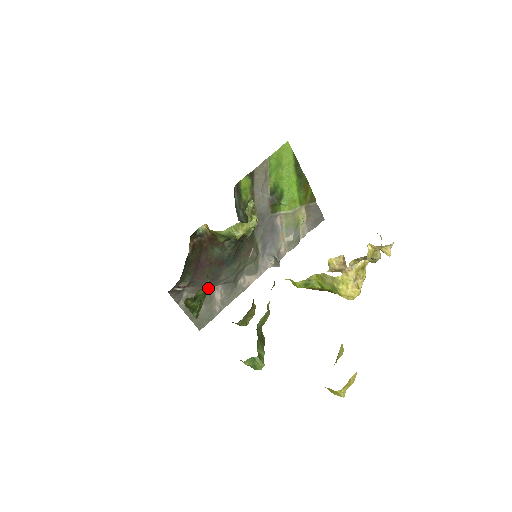
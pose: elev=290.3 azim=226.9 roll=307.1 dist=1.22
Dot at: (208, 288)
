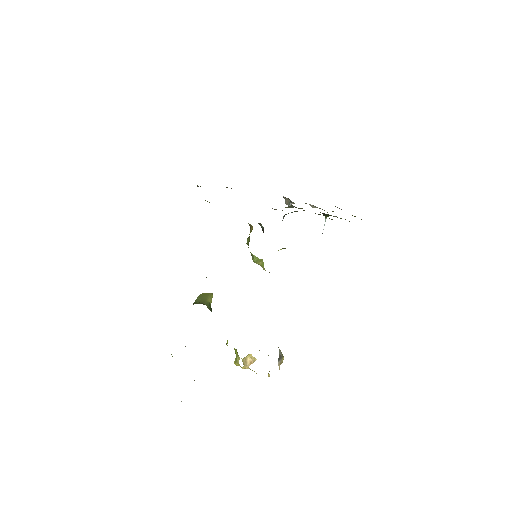
Dot at: occluded
